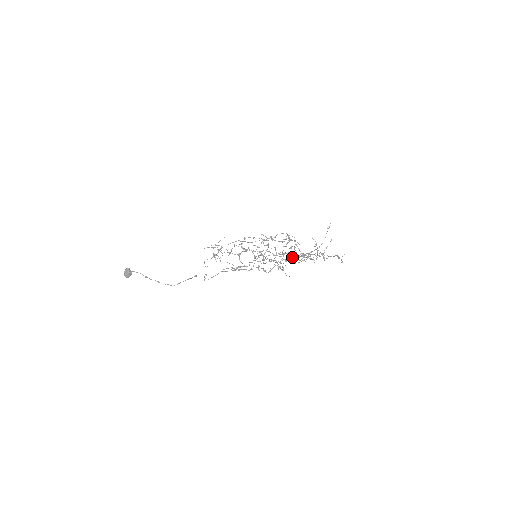
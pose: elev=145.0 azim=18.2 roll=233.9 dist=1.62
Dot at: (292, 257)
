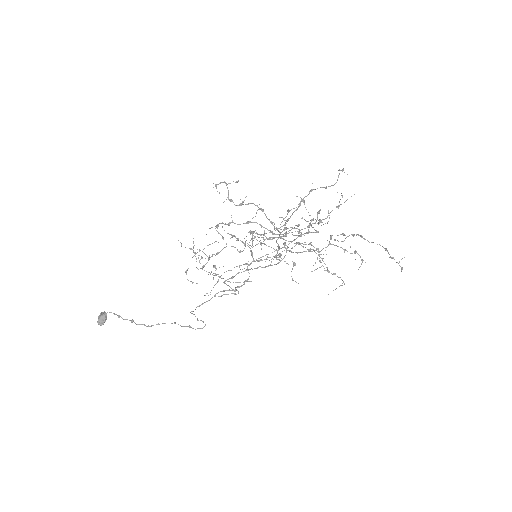
Dot at: (287, 210)
